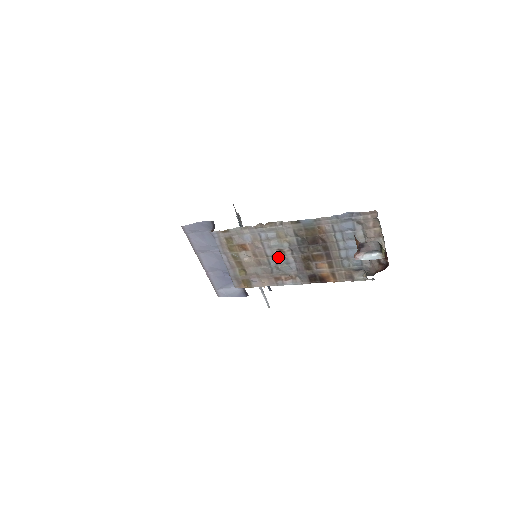
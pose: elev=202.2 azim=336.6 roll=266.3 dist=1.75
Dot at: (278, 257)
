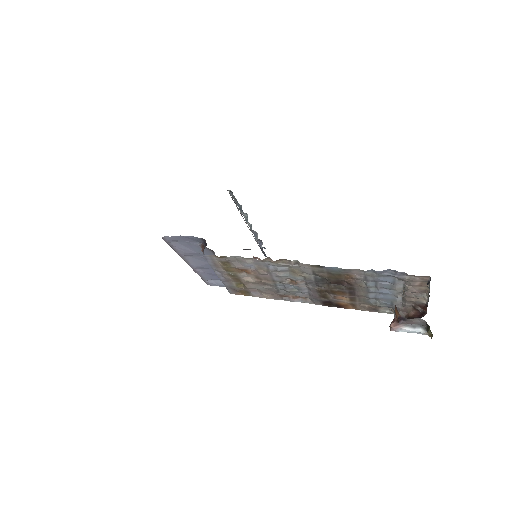
Dot at: (288, 284)
